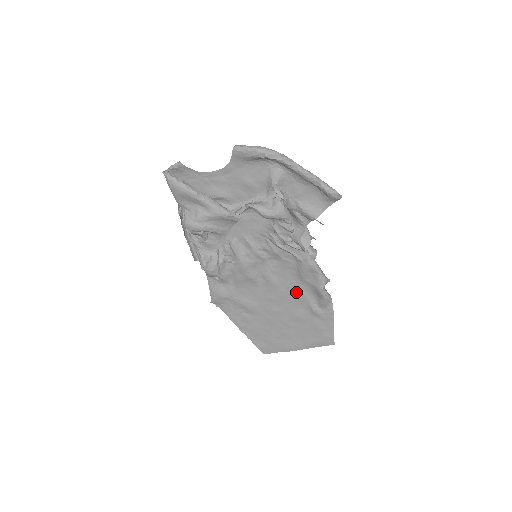
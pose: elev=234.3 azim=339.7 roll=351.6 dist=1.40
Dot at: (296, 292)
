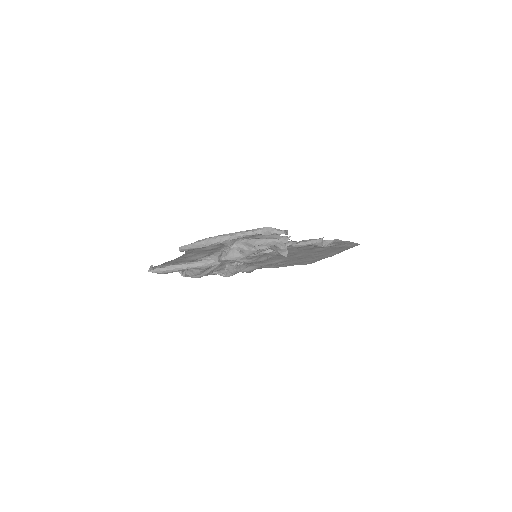
Dot at: (304, 248)
